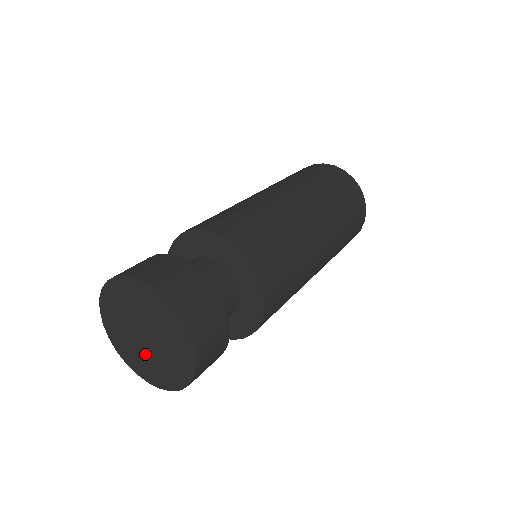
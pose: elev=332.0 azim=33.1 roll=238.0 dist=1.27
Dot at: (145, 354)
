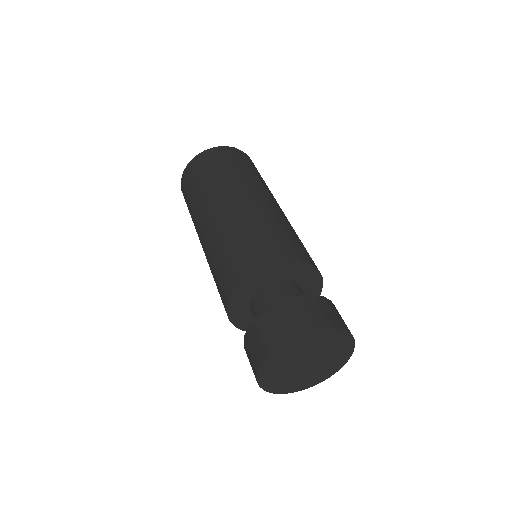
Dot at: (297, 375)
